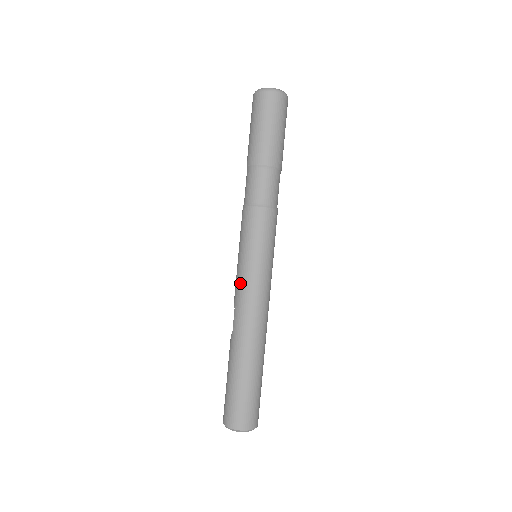
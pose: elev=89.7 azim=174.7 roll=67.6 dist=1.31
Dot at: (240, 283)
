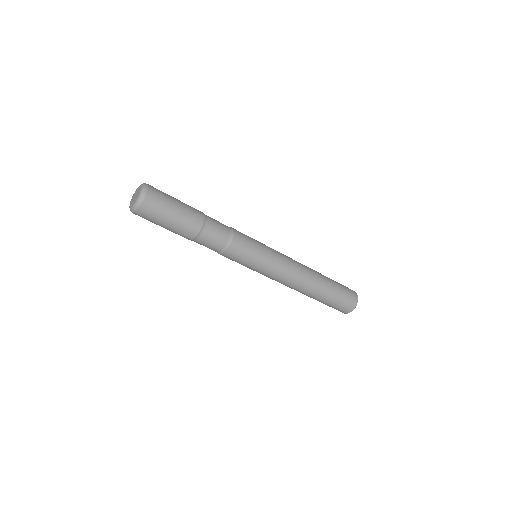
Dot at: occluded
